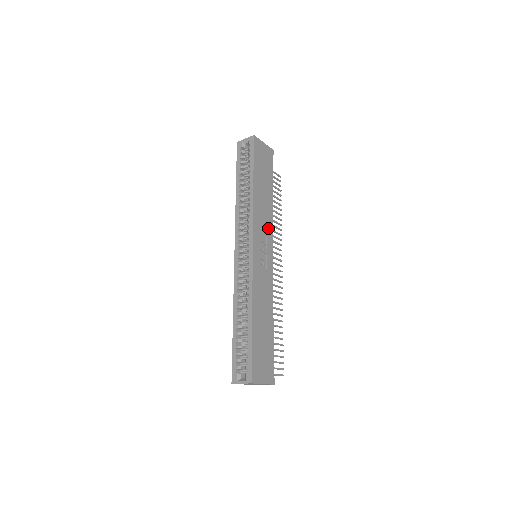
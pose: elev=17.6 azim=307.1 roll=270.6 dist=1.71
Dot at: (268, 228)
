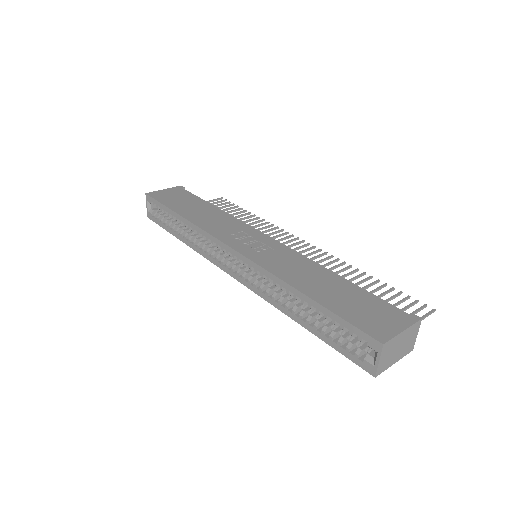
Dot at: (236, 226)
